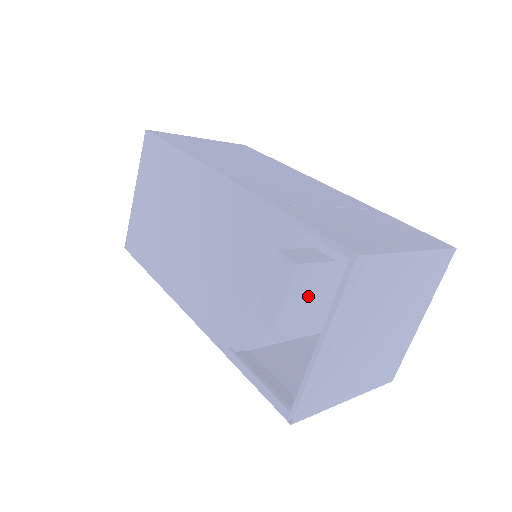
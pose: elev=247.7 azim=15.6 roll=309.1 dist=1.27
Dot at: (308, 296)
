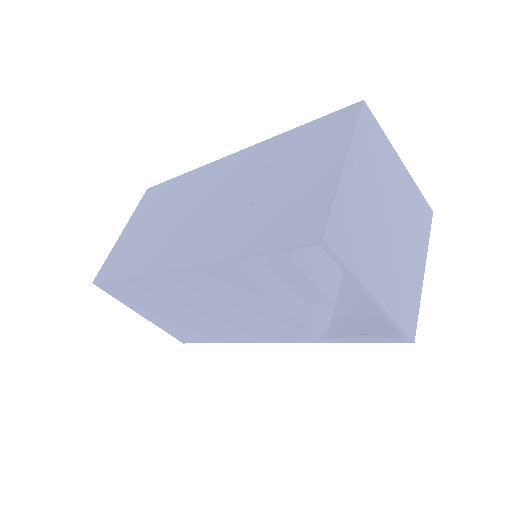
Dot at: (321, 255)
